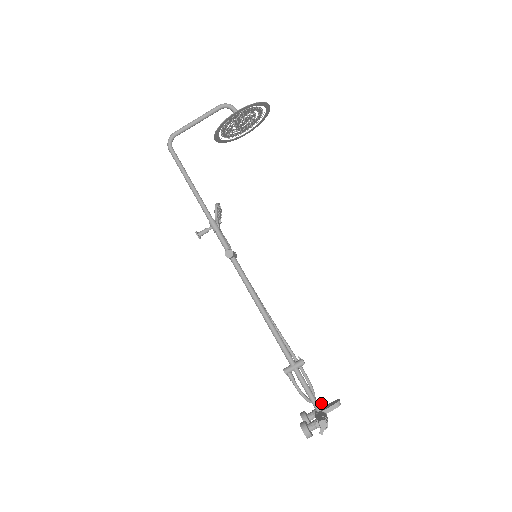
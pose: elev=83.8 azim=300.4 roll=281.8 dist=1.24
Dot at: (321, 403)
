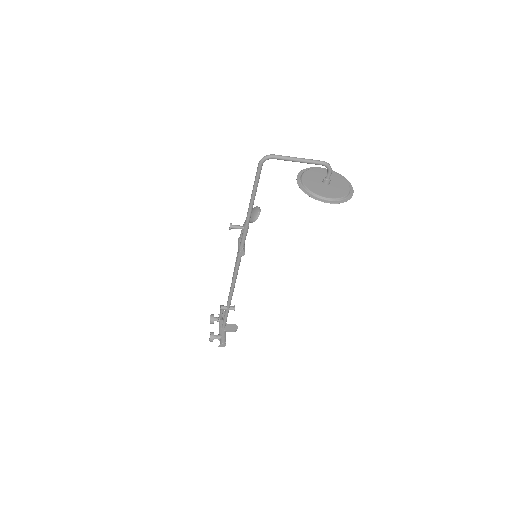
Dot at: occluded
